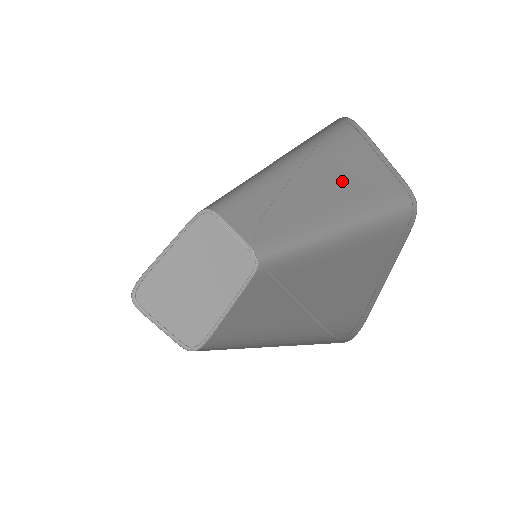
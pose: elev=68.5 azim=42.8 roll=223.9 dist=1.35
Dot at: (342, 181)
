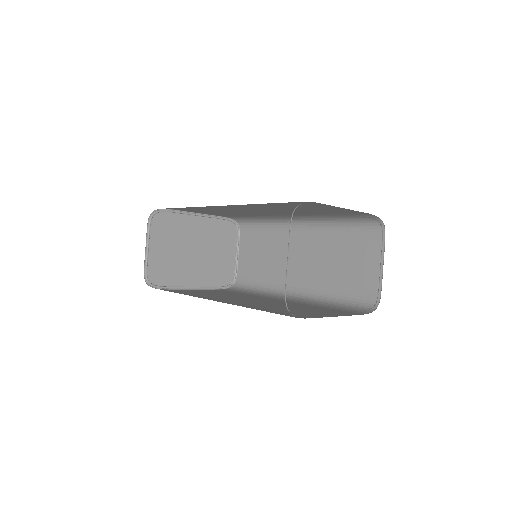
Dot at: (344, 264)
